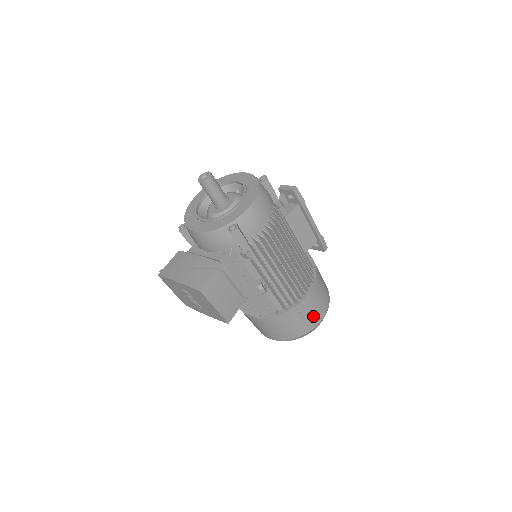
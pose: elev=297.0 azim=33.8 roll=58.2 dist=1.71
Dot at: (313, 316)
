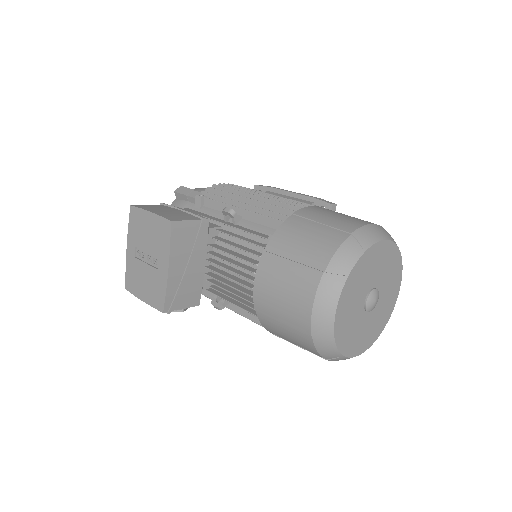
Dot at: (339, 221)
